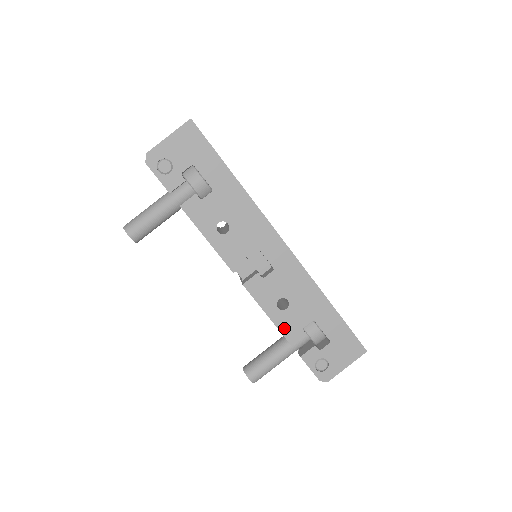
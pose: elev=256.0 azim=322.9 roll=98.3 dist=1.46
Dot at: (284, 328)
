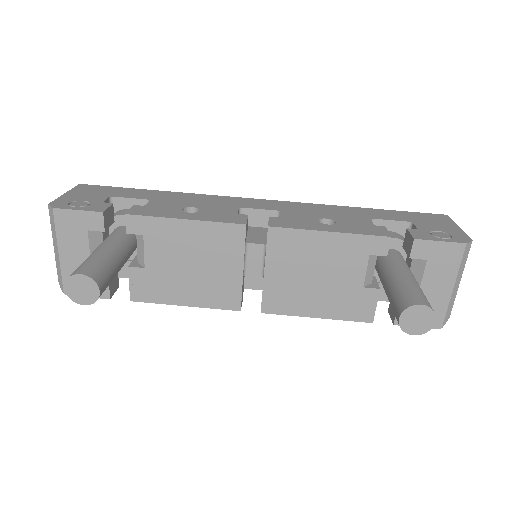
Dot at: (359, 231)
